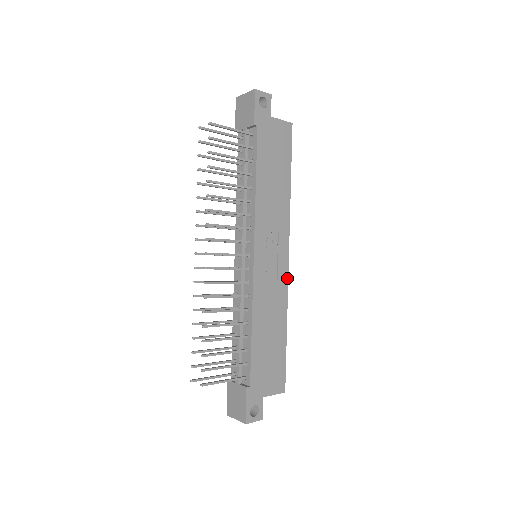
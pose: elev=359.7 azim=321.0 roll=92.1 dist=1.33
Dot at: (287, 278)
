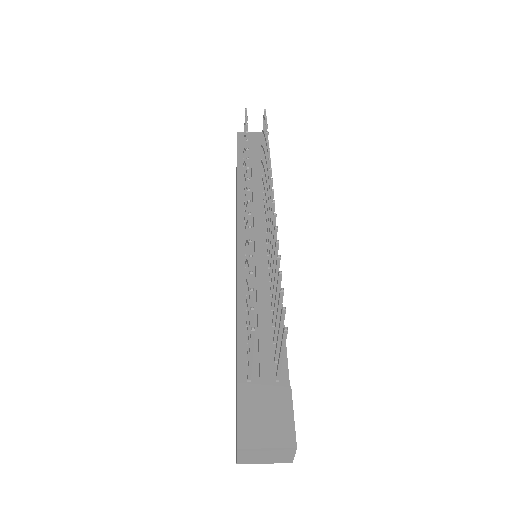
Dot at: occluded
